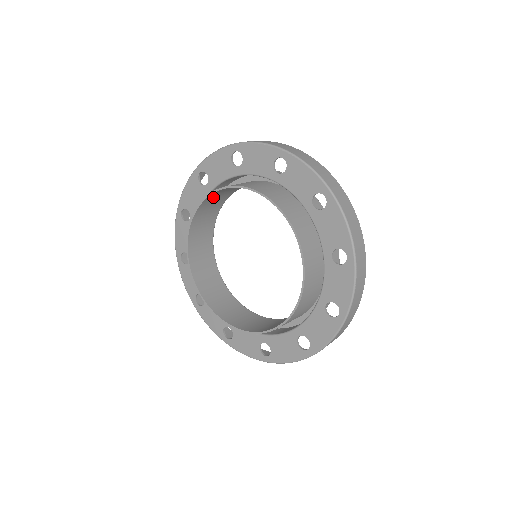
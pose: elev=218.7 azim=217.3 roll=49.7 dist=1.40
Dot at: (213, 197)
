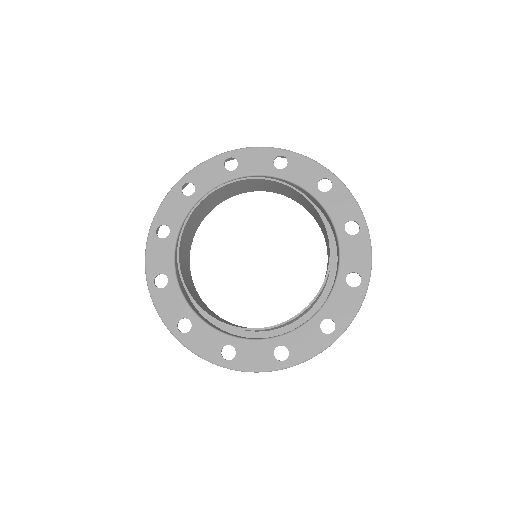
Dot at: (207, 200)
